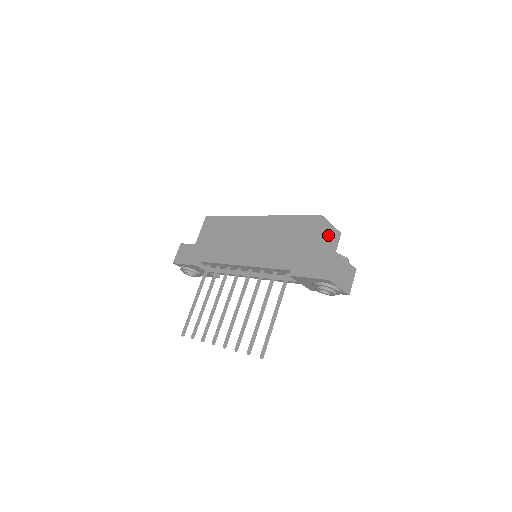
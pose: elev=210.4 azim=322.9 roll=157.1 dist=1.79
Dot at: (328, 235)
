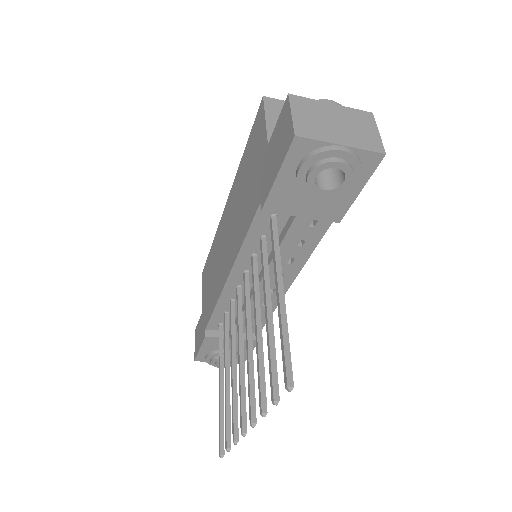
Dot at: occluded
